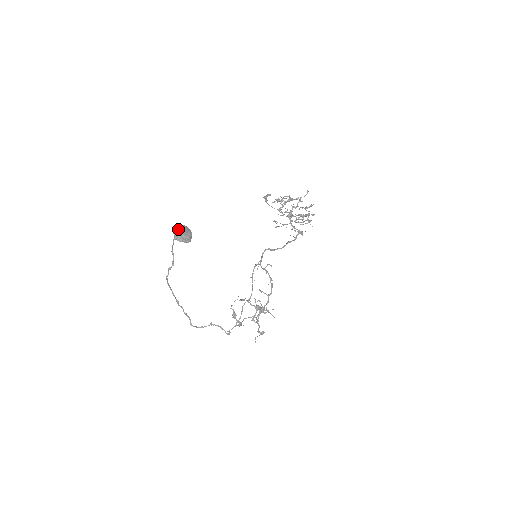
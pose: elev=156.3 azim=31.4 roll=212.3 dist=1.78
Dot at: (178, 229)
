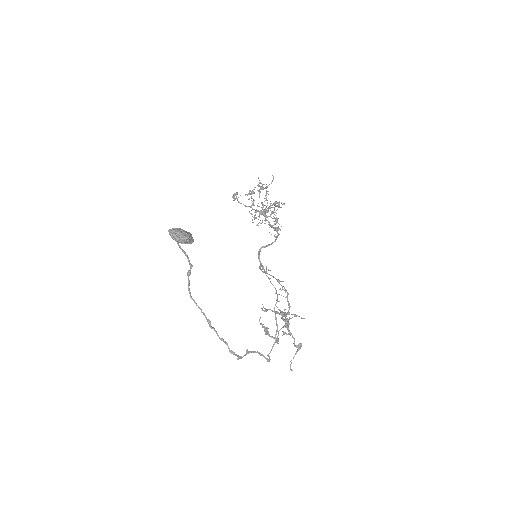
Dot at: (175, 229)
